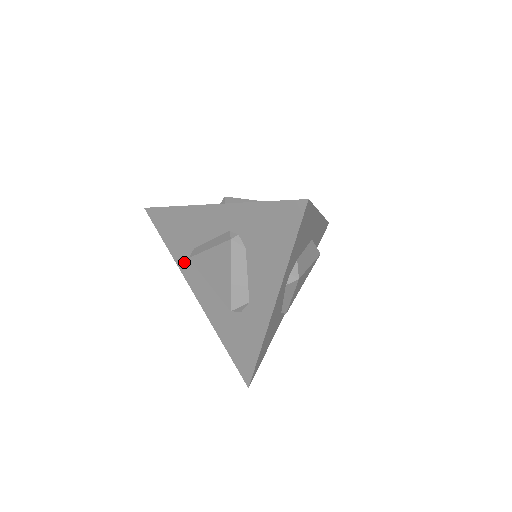
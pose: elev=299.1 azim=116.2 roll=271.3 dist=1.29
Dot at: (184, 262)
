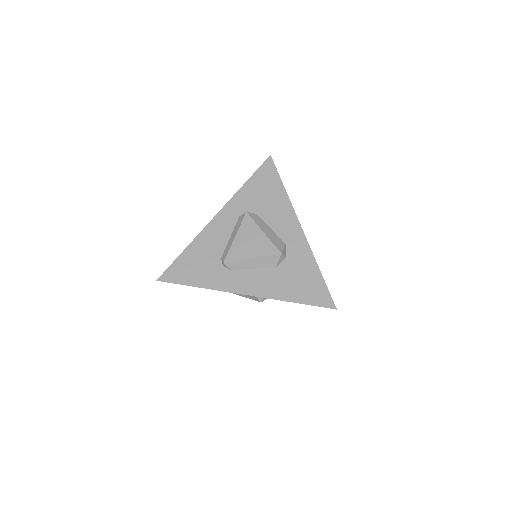
Dot at: (219, 279)
